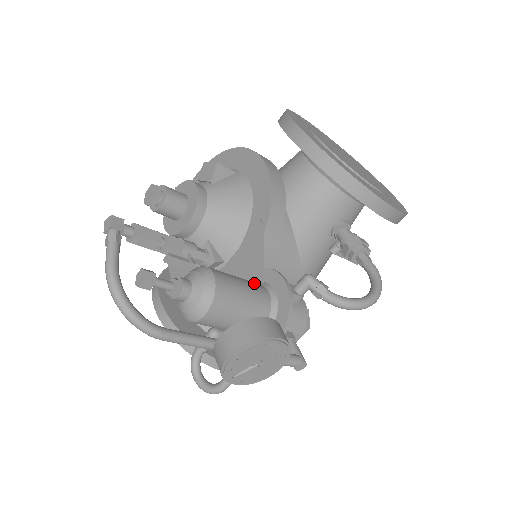
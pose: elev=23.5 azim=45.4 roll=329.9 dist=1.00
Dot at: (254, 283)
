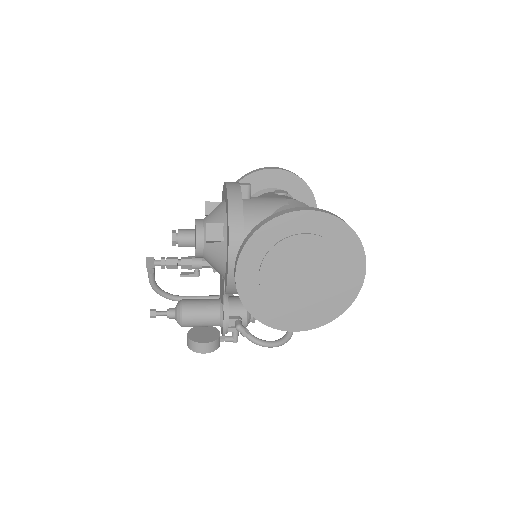
Dot at: (212, 315)
